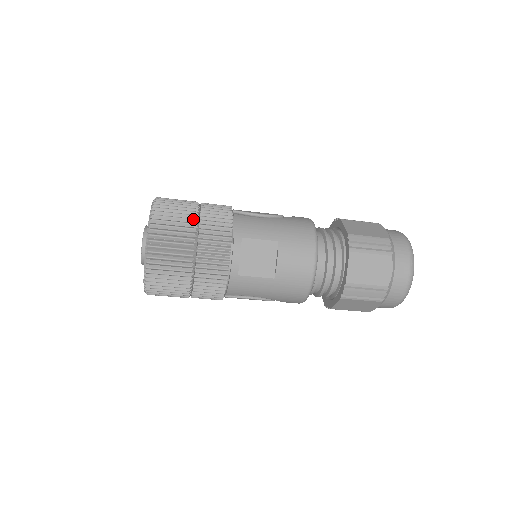
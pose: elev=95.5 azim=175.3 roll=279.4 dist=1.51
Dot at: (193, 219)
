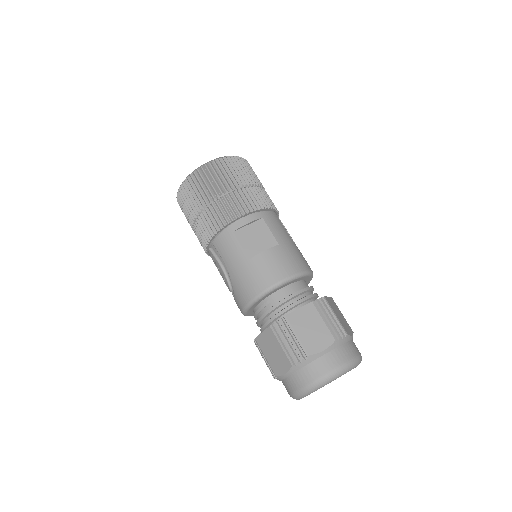
Dot at: (252, 181)
